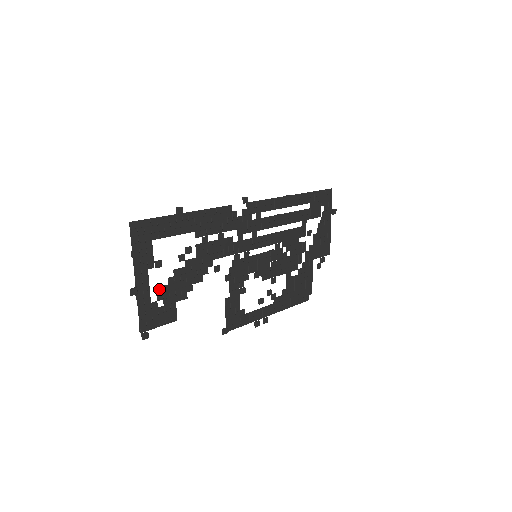
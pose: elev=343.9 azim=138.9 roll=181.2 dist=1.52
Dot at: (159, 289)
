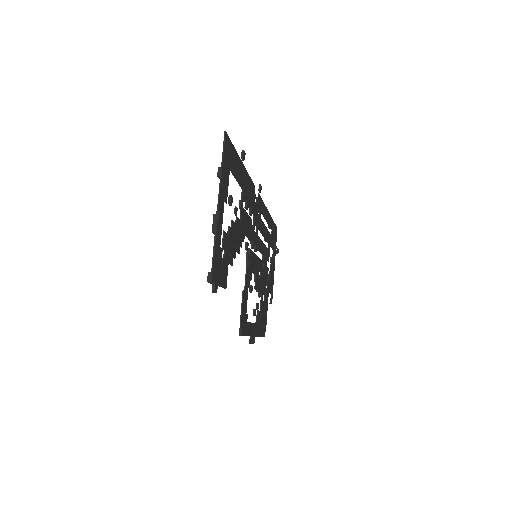
Dot at: (225, 234)
